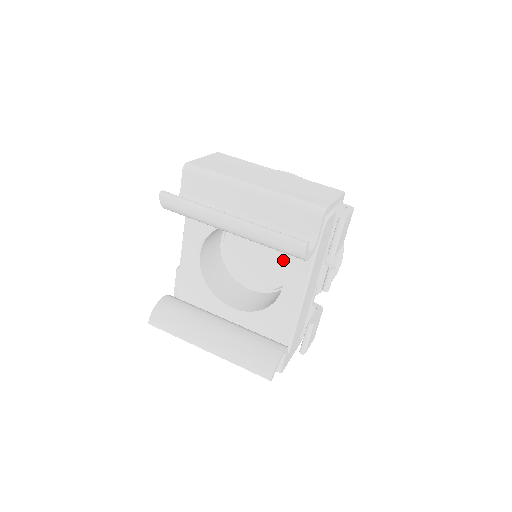
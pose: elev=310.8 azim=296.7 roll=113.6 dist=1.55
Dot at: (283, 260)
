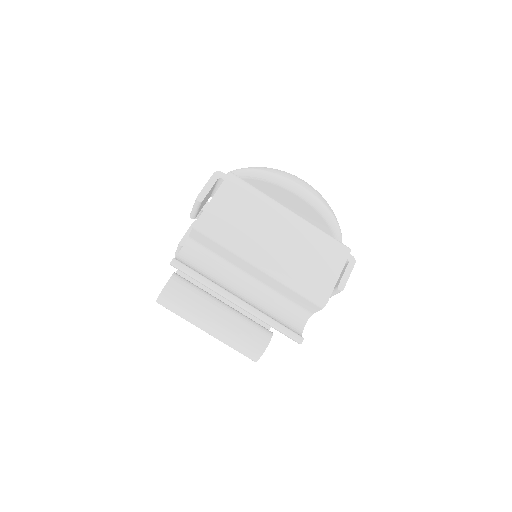
Dot at: occluded
